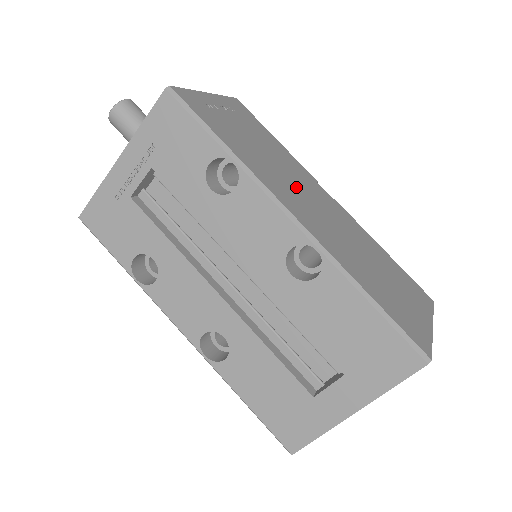
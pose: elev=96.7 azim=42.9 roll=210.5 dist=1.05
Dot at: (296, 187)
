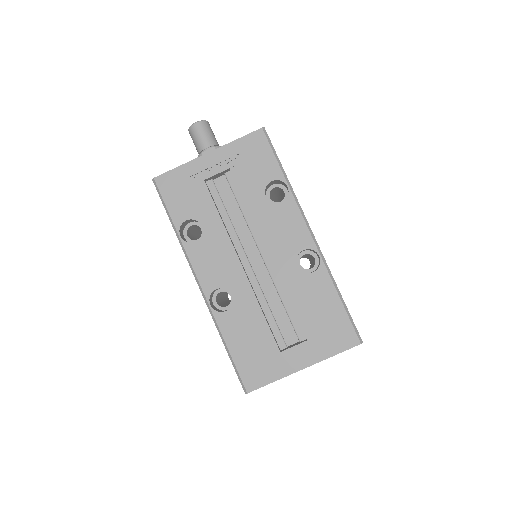
Dot at: occluded
